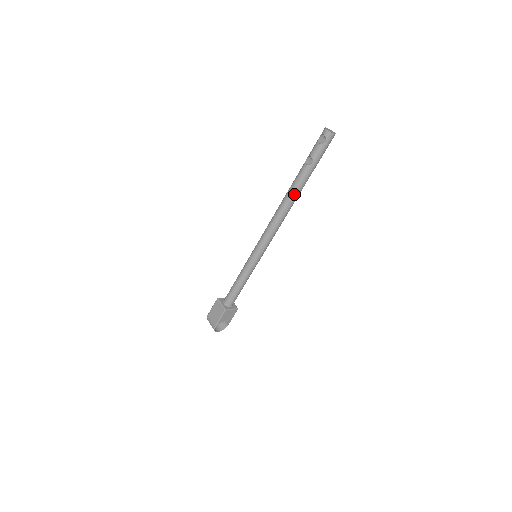
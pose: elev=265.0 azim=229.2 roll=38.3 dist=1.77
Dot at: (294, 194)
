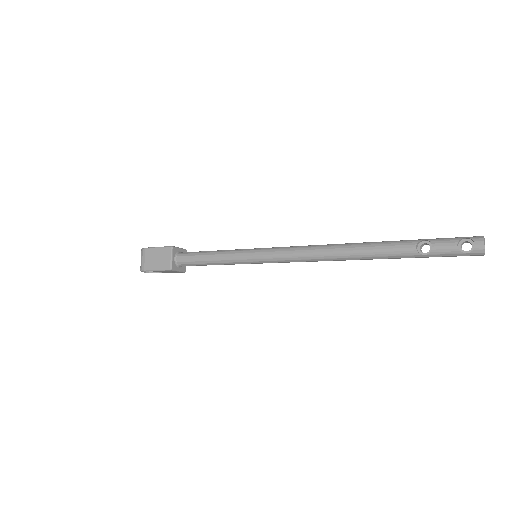
Dot at: (366, 257)
